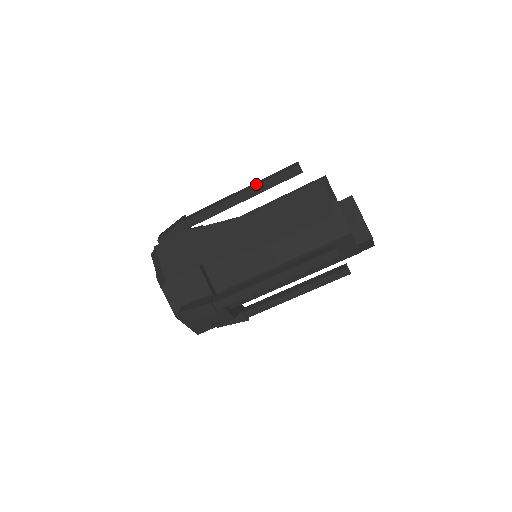
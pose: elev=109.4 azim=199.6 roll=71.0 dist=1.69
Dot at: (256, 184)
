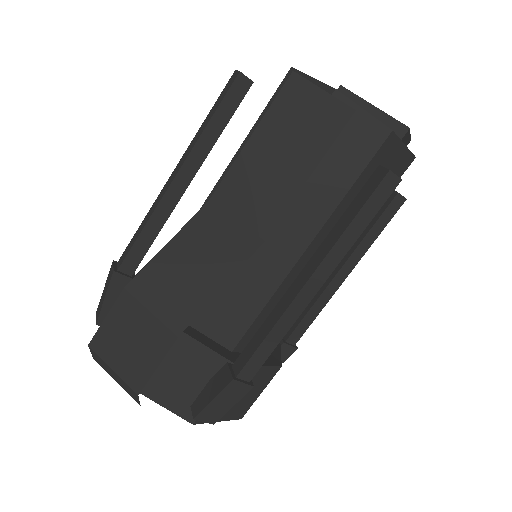
Dot at: (190, 147)
